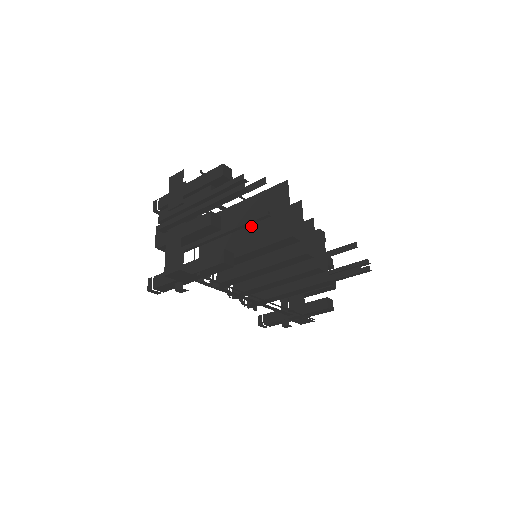
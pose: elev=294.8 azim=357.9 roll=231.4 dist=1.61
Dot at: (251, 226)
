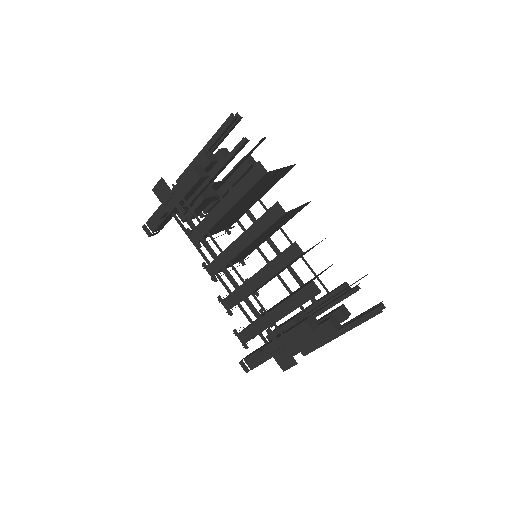
Dot at: occluded
